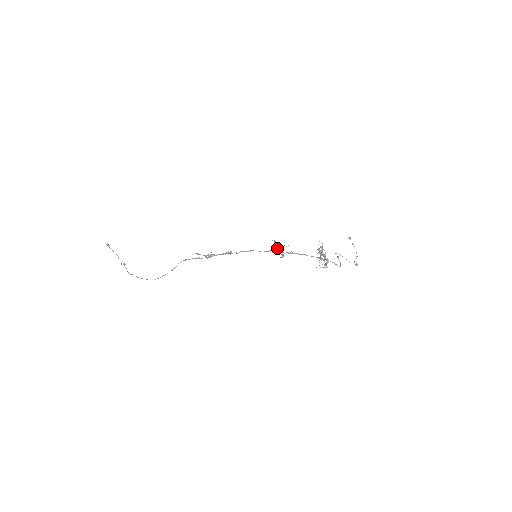
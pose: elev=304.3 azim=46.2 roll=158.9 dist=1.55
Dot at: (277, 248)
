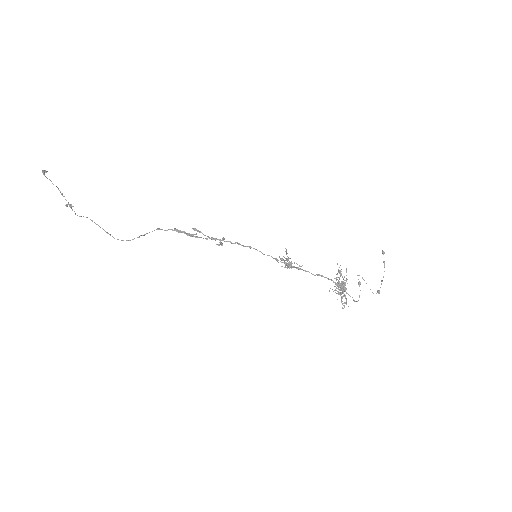
Dot at: (286, 260)
